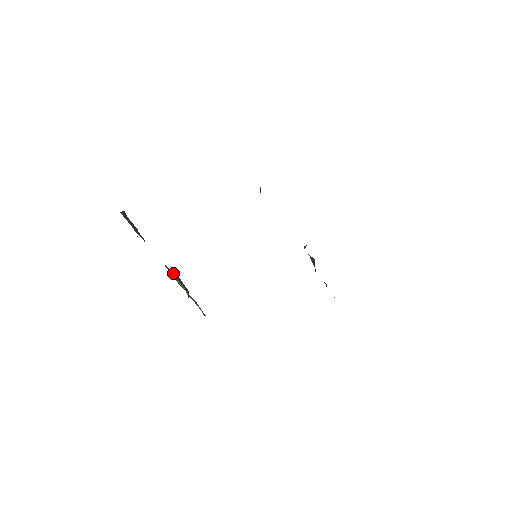
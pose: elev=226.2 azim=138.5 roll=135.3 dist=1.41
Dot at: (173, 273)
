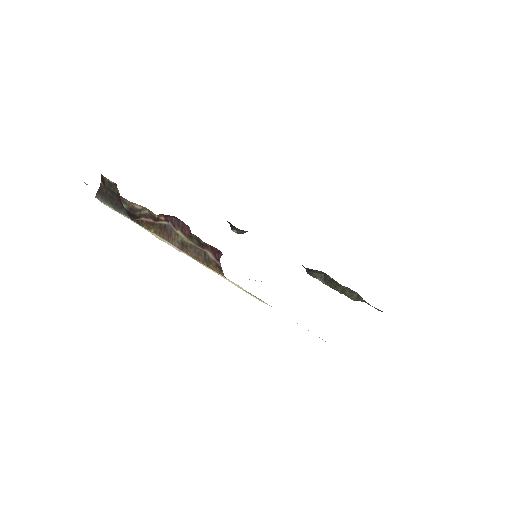
Dot at: (166, 229)
